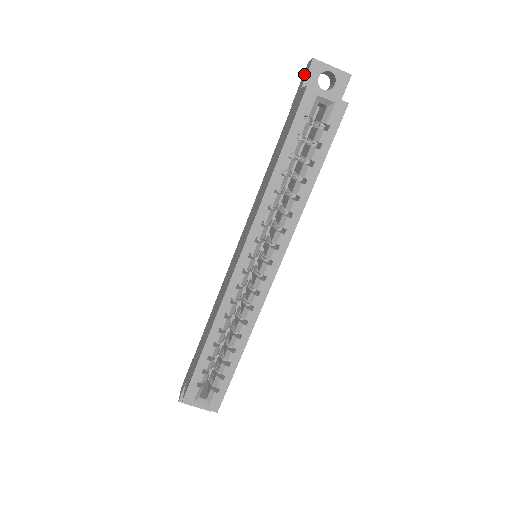
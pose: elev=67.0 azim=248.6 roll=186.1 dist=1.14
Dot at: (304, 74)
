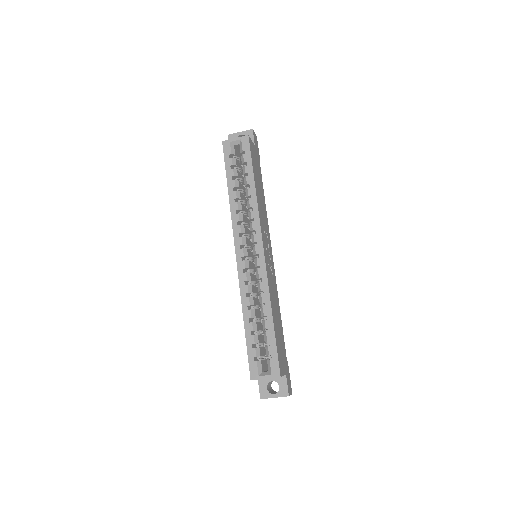
Dot at: occluded
